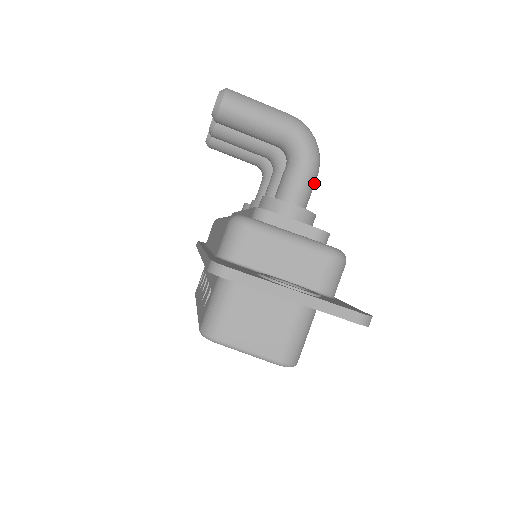
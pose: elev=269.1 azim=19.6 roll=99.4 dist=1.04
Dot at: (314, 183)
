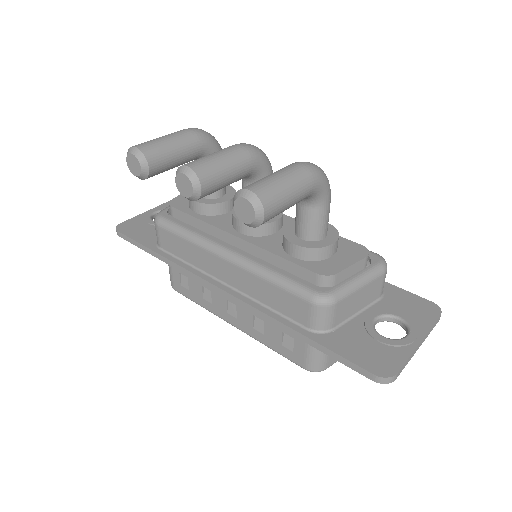
Dot at: occluded
